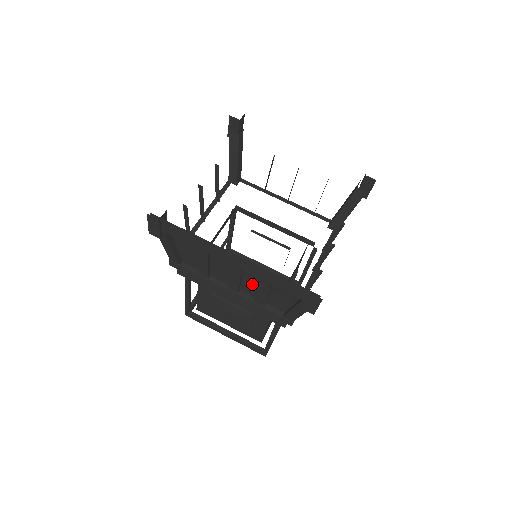
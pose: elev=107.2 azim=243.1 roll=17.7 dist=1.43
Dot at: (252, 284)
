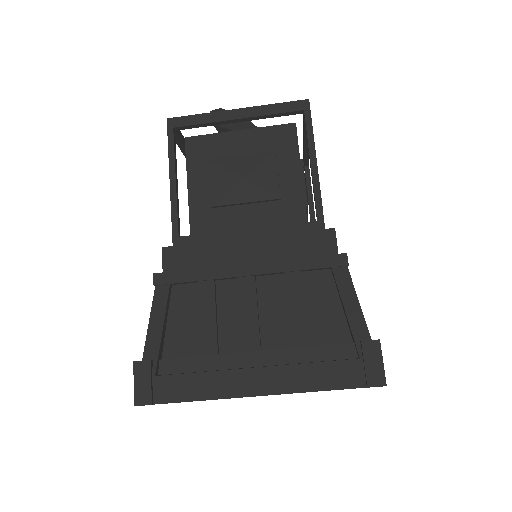
Dot at: occluded
